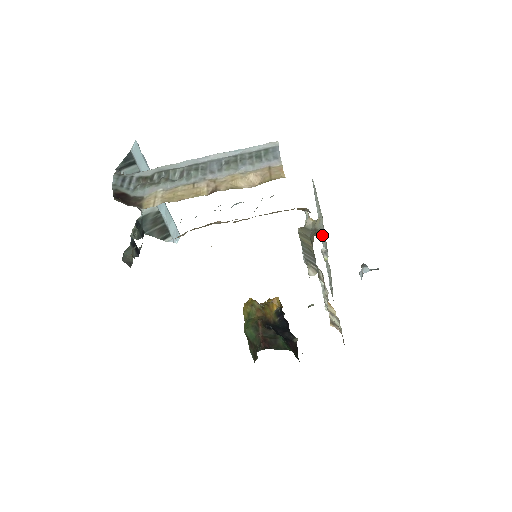
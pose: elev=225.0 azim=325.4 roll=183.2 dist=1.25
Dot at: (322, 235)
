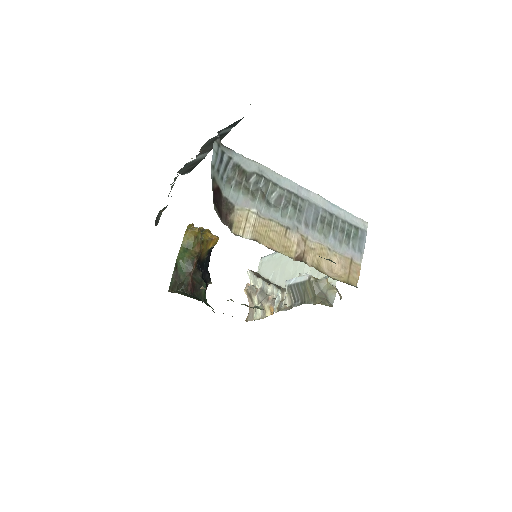
Dot at: occluded
